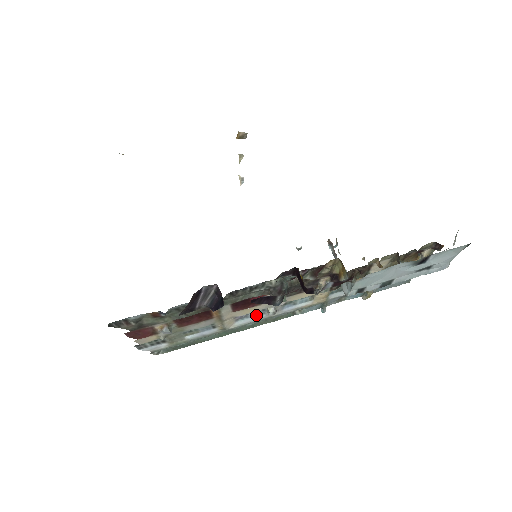
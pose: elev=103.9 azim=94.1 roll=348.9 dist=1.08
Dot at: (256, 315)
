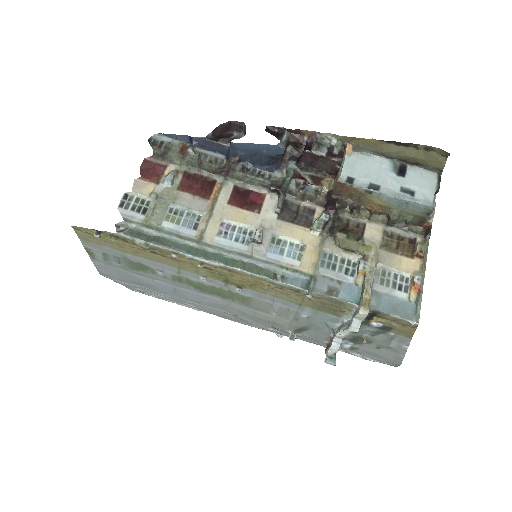
Dot at: (239, 242)
